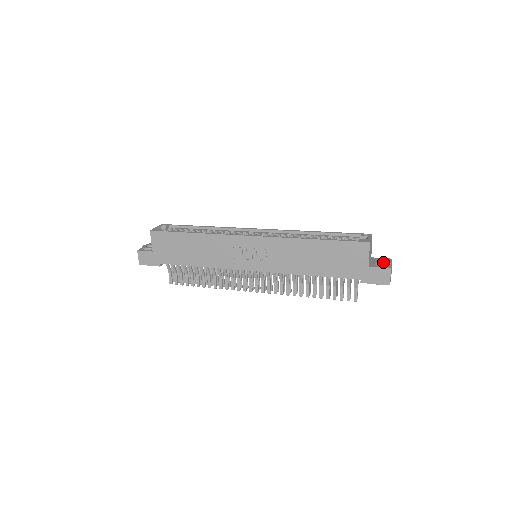
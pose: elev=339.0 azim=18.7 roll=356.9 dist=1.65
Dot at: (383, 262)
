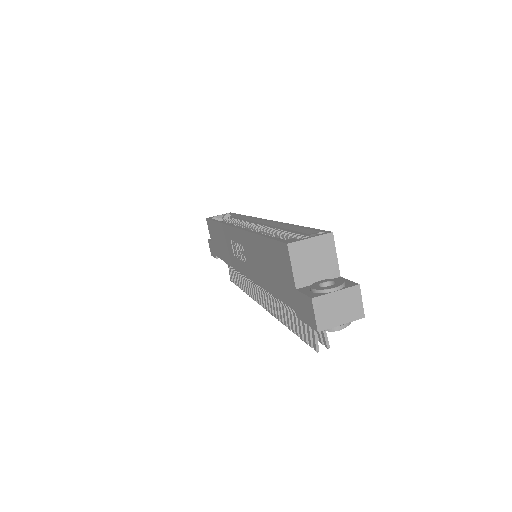
Dot at: occluded
